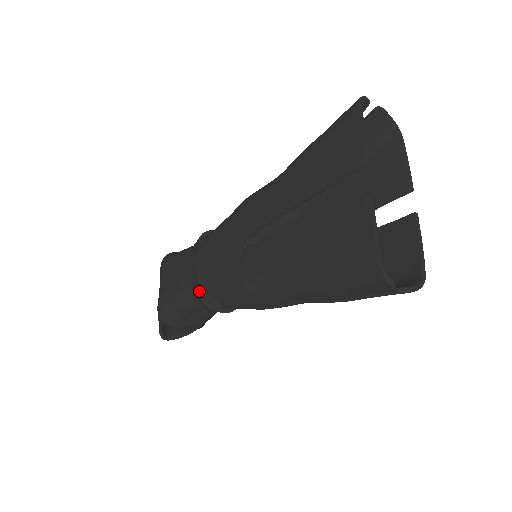
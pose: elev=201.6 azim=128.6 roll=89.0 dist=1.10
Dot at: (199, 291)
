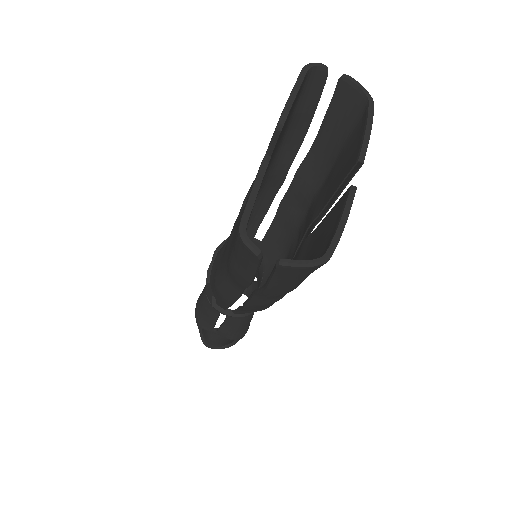
Dot at: (206, 288)
